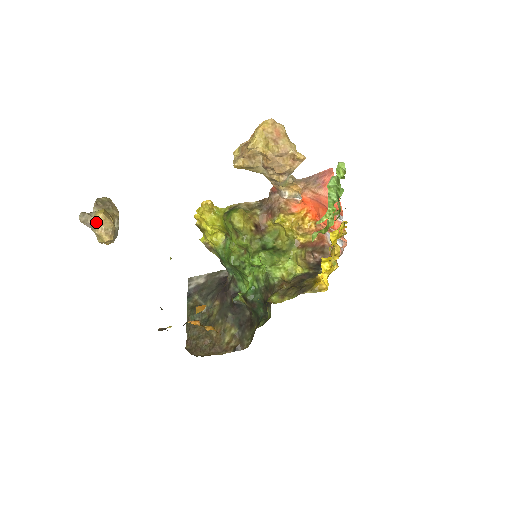
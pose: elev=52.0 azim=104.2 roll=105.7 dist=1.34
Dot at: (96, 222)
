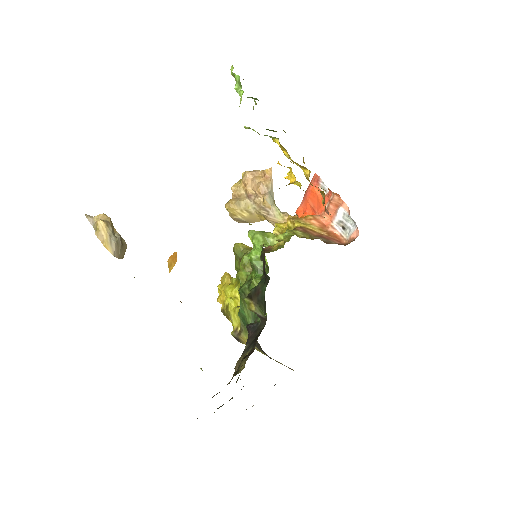
Dot at: (97, 217)
